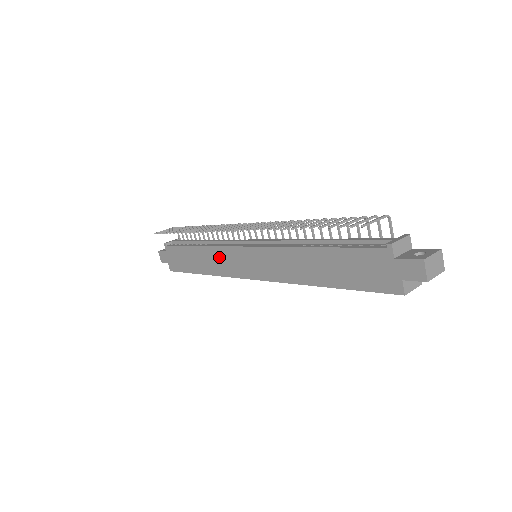
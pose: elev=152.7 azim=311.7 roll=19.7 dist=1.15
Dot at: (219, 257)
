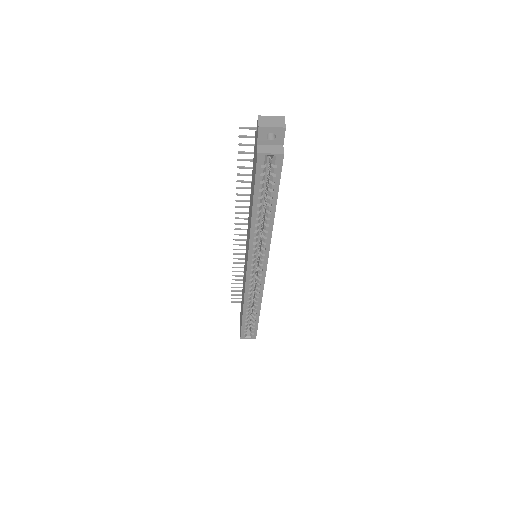
Dot at: (244, 278)
